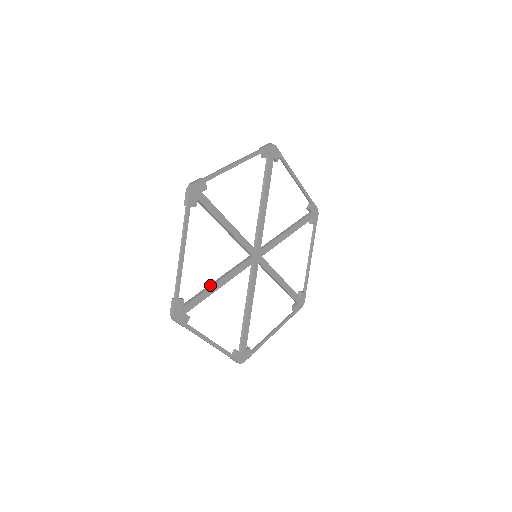
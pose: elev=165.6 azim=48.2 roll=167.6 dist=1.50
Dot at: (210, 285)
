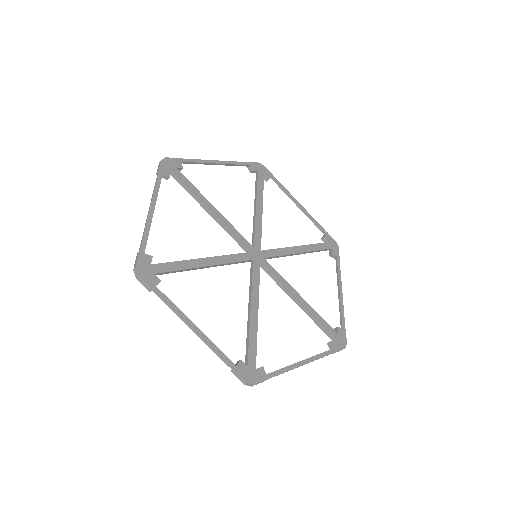
Dot at: (205, 199)
